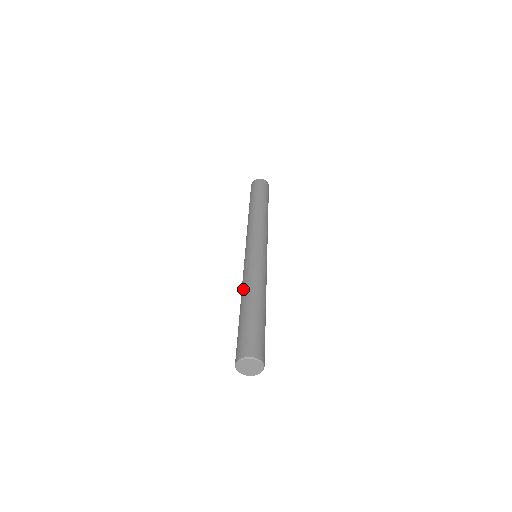
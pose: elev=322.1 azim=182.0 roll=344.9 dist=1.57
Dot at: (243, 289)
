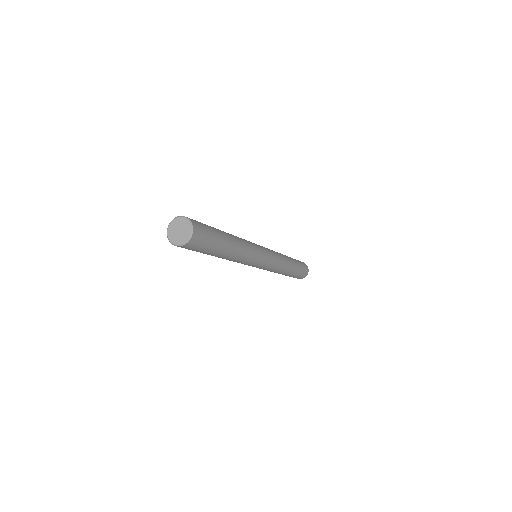
Dot at: occluded
